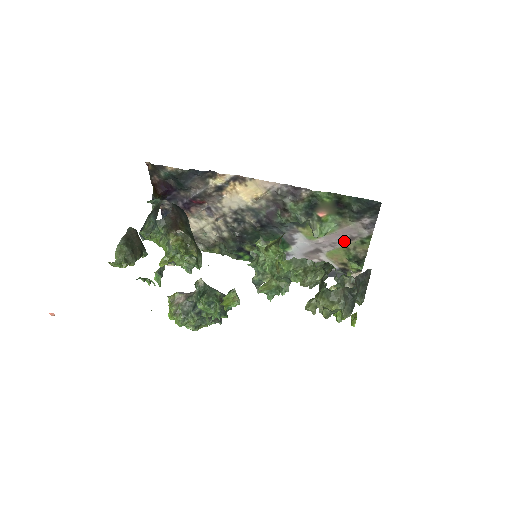
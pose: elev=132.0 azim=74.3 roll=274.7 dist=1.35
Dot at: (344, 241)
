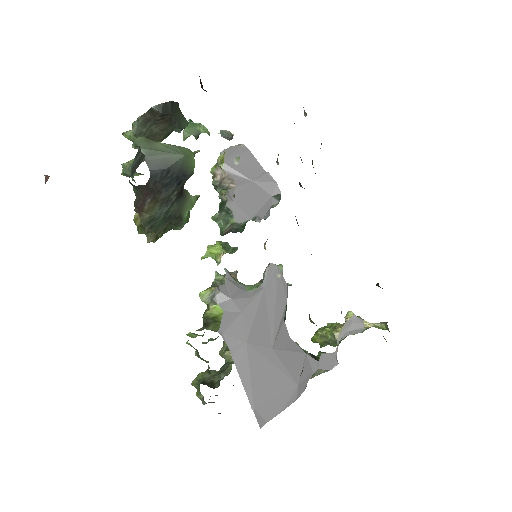
Dot at: occluded
